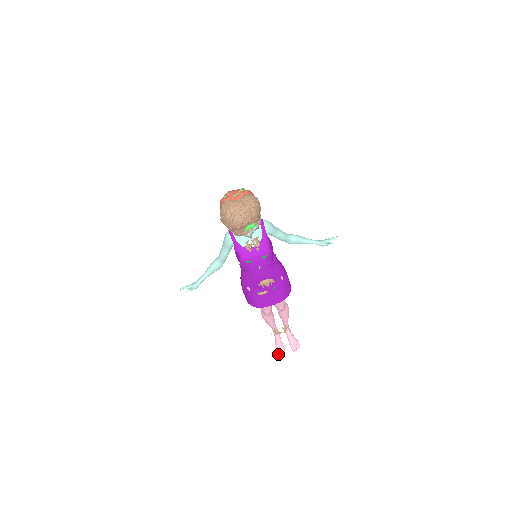
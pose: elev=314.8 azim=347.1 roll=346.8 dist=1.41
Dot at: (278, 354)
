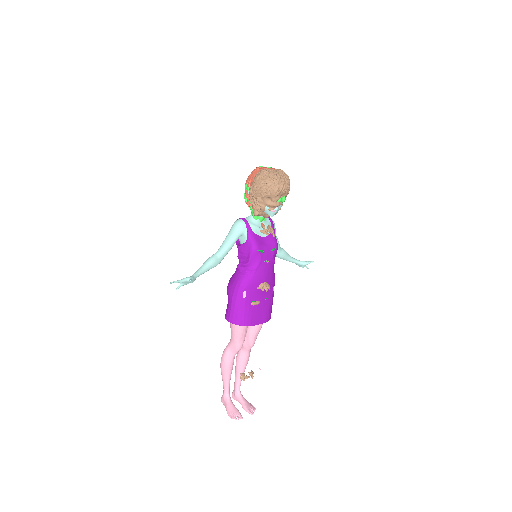
Dot at: (234, 418)
